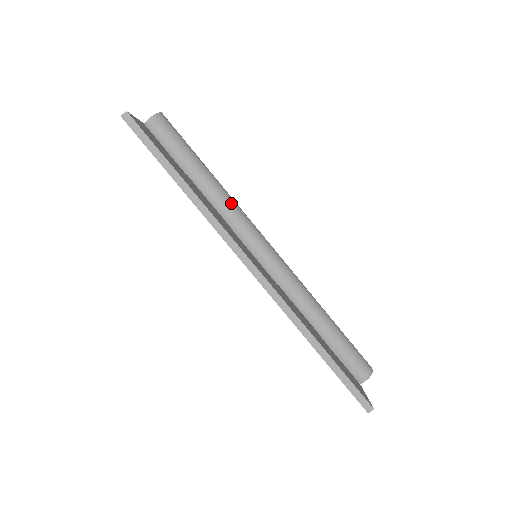
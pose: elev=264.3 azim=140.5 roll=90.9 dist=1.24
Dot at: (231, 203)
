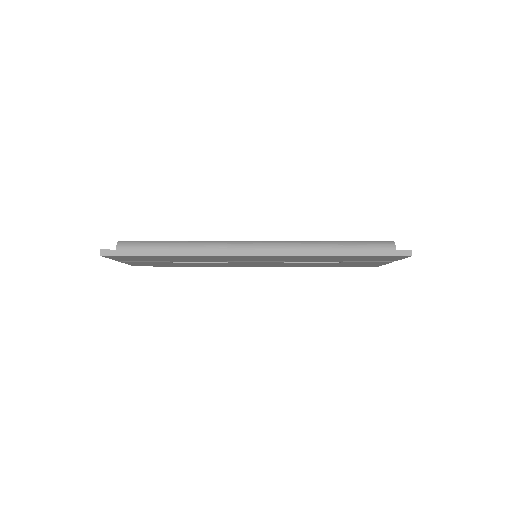
Dot at: (209, 243)
